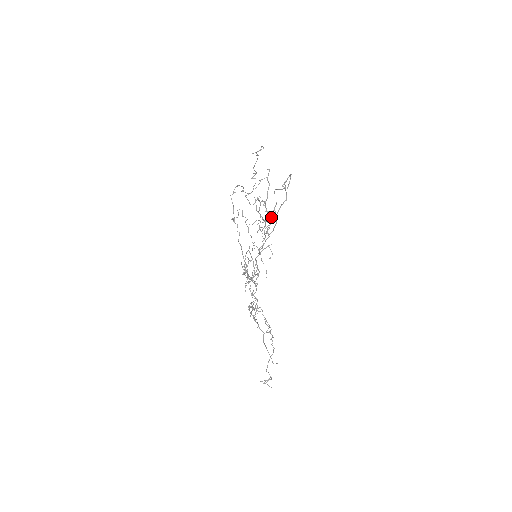
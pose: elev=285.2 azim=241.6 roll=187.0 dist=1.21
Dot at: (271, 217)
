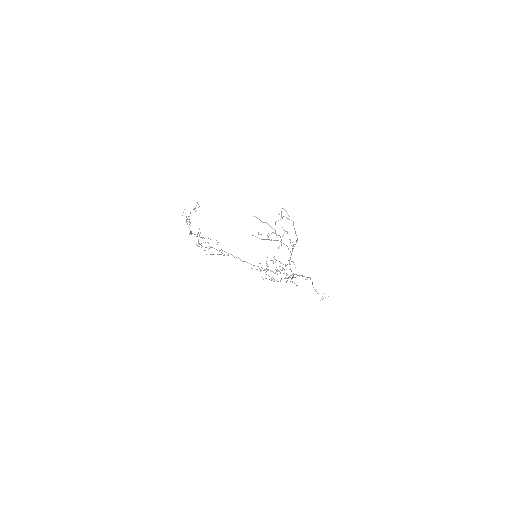
Dot at: occluded
